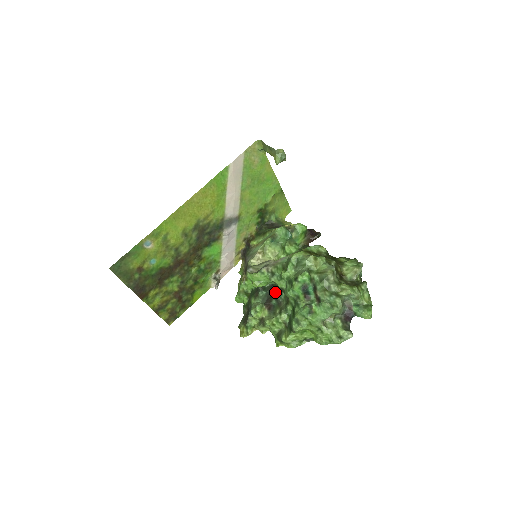
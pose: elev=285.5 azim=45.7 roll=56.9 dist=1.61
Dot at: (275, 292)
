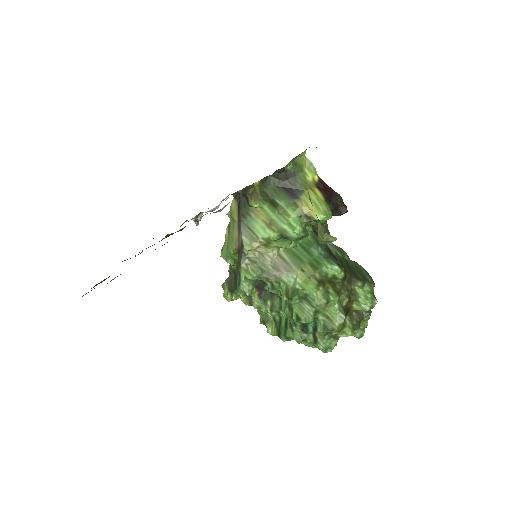
Dot at: occluded
